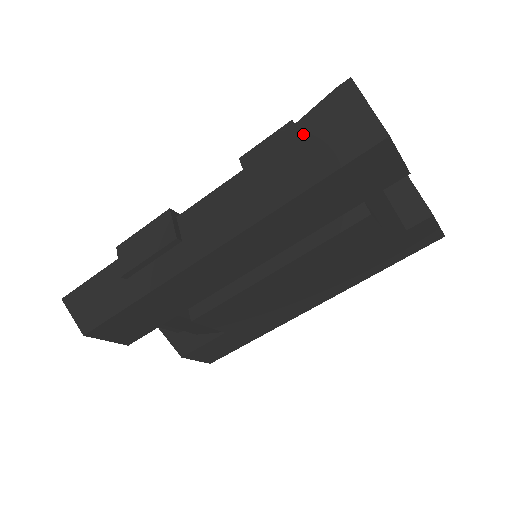
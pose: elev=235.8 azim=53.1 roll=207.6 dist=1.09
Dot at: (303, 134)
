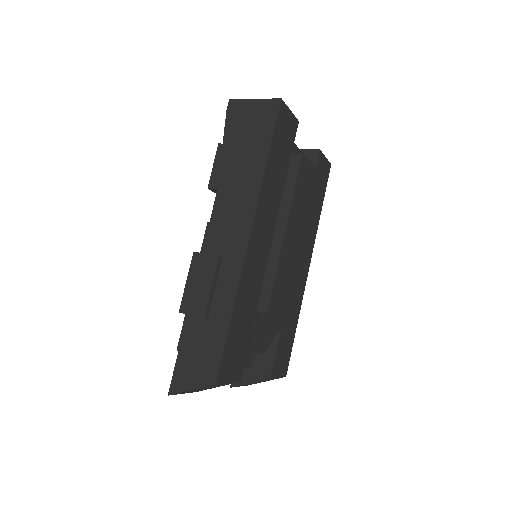
Dot at: (234, 141)
